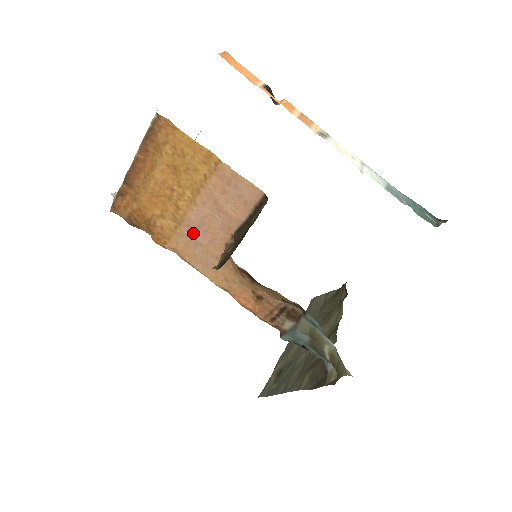
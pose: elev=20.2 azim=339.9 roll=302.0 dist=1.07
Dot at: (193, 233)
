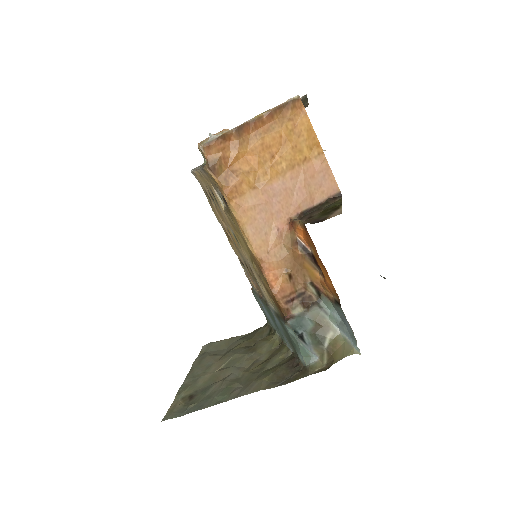
Dot at: (267, 199)
